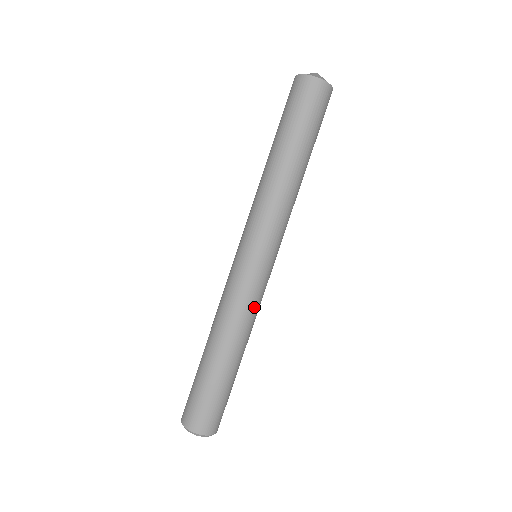
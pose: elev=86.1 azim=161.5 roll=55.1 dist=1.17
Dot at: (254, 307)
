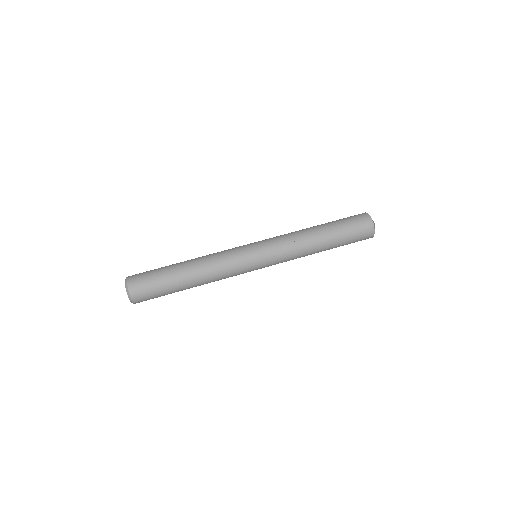
Dot at: (228, 274)
